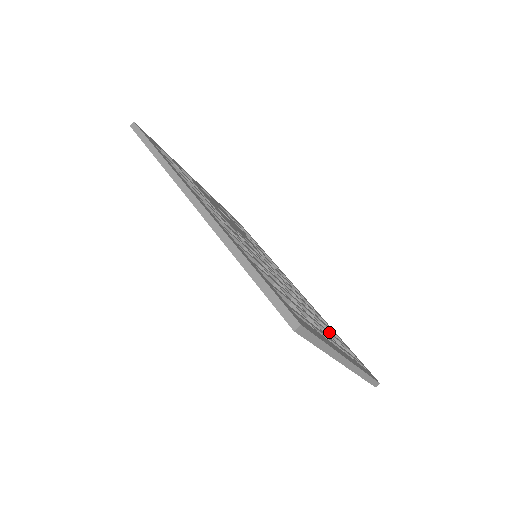
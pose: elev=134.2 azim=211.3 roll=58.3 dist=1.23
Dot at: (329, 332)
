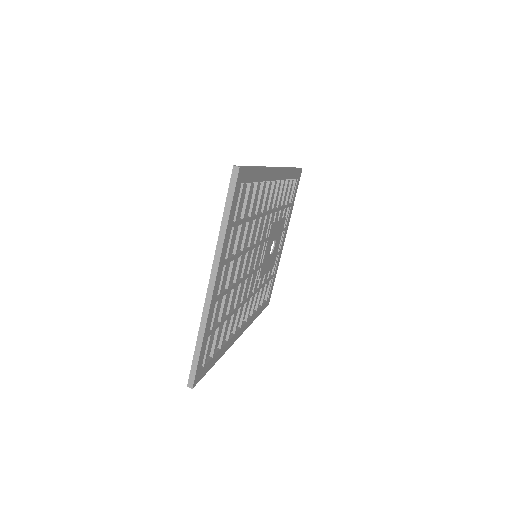
Dot at: (224, 307)
